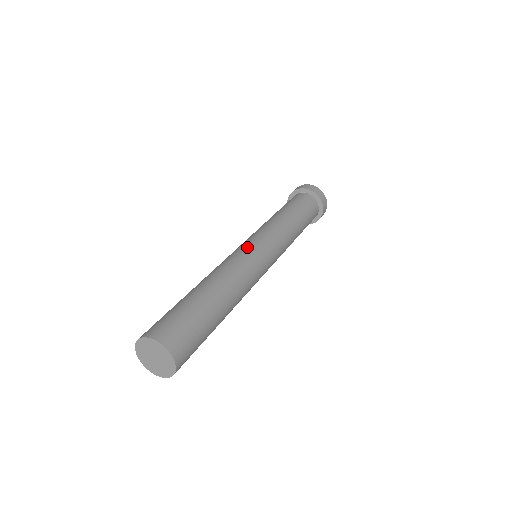
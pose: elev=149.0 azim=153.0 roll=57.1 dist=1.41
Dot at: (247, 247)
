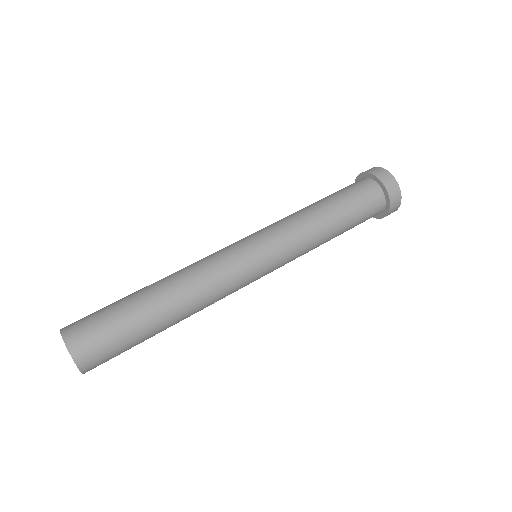
Dot at: (242, 255)
